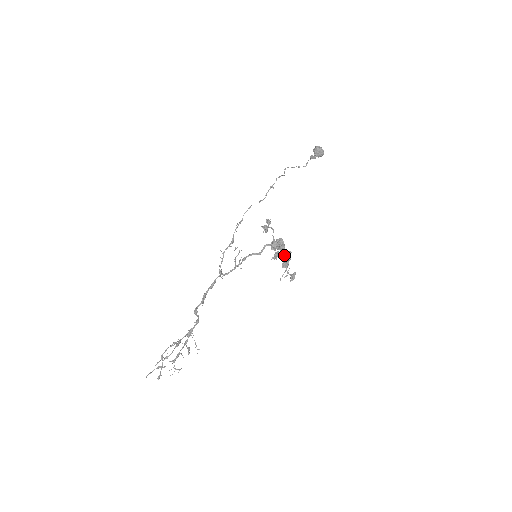
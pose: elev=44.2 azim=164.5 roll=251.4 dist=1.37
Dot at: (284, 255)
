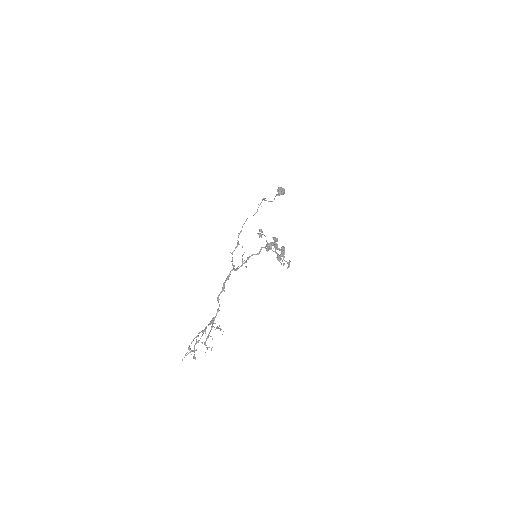
Dot at: (280, 249)
